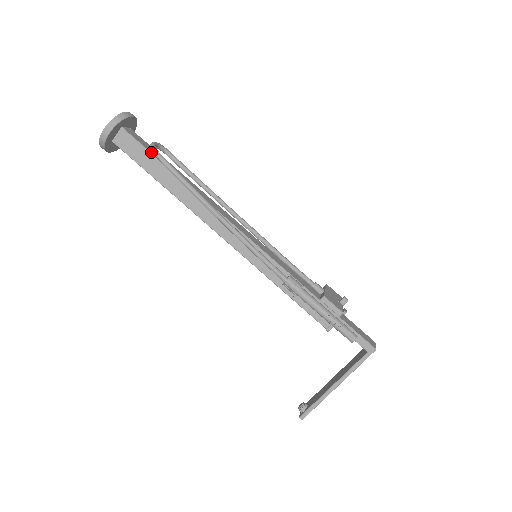
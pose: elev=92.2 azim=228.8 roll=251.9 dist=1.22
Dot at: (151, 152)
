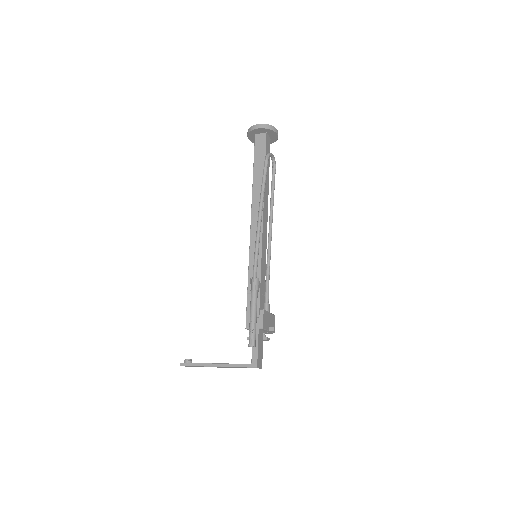
Dot at: occluded
